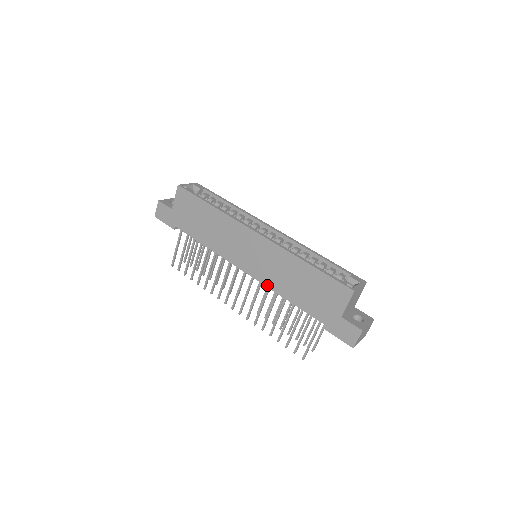
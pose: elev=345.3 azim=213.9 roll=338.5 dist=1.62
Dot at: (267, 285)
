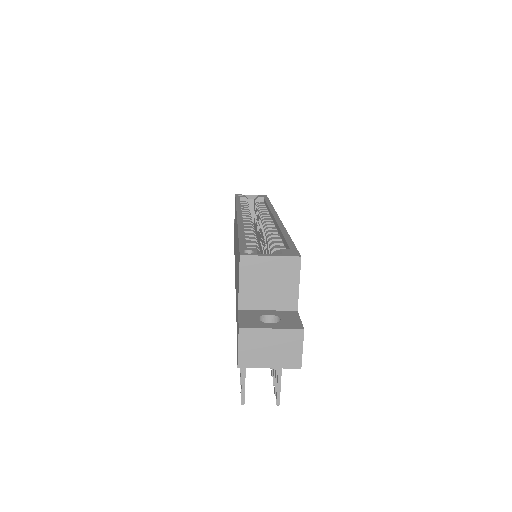
Dot at: (235, 285)
